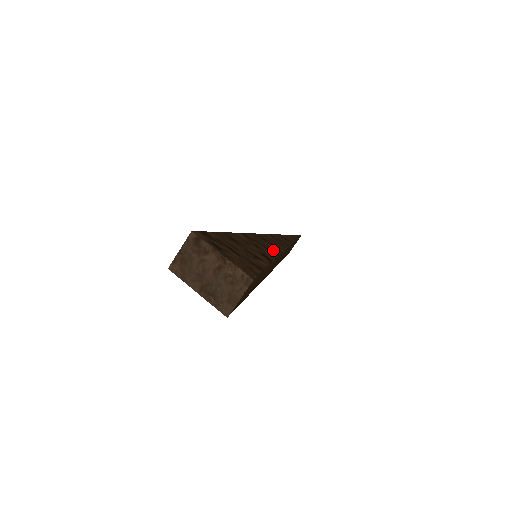
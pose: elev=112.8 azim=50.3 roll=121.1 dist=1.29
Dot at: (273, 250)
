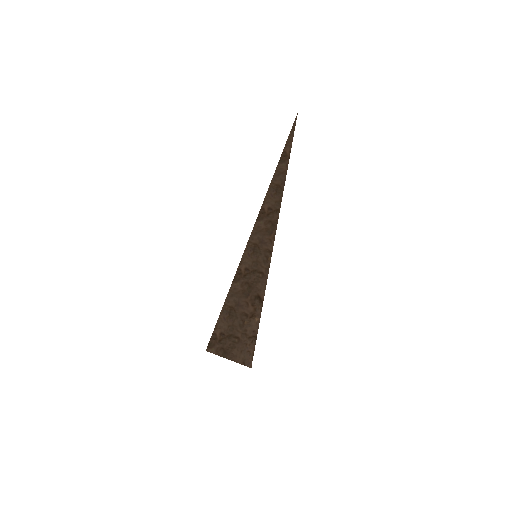
Dot at: (264, 263)
